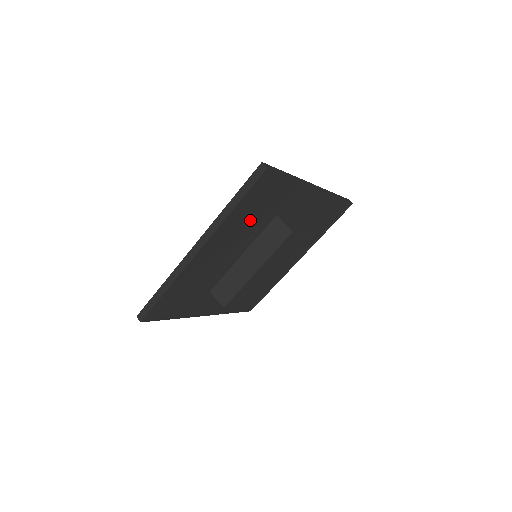
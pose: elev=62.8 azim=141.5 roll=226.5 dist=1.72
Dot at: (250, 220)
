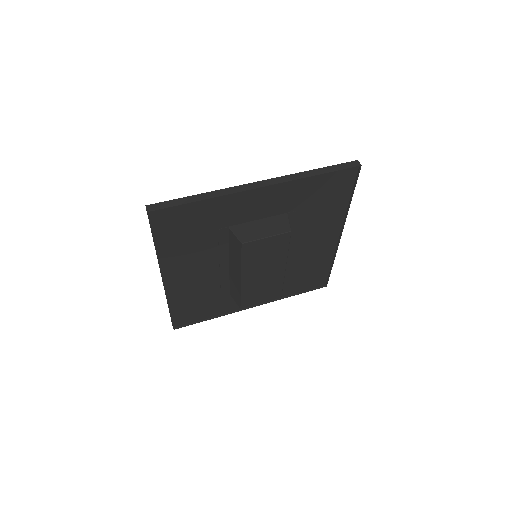
Dot at: (196, 243)
